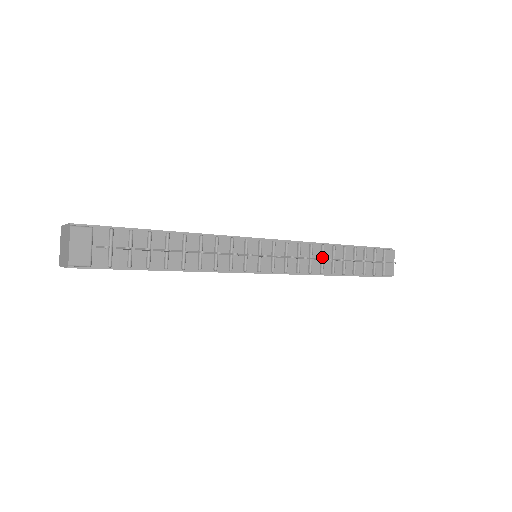
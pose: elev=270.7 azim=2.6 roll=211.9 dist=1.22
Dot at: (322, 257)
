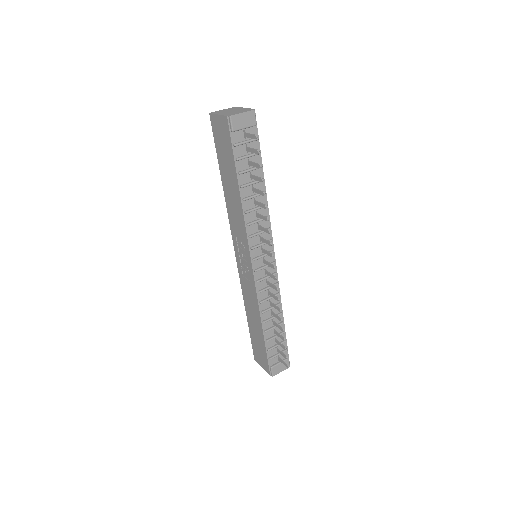
Dot at: (273, 307)
